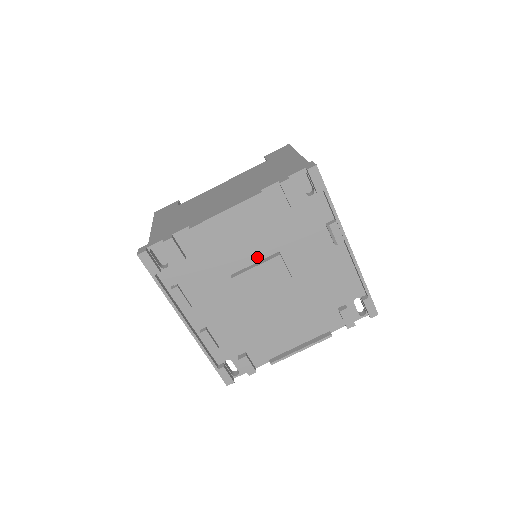
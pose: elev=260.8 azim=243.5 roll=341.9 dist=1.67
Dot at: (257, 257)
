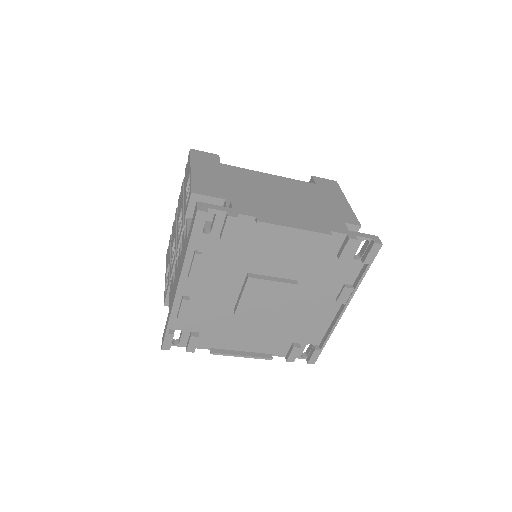
Dot at: (279, 273)
